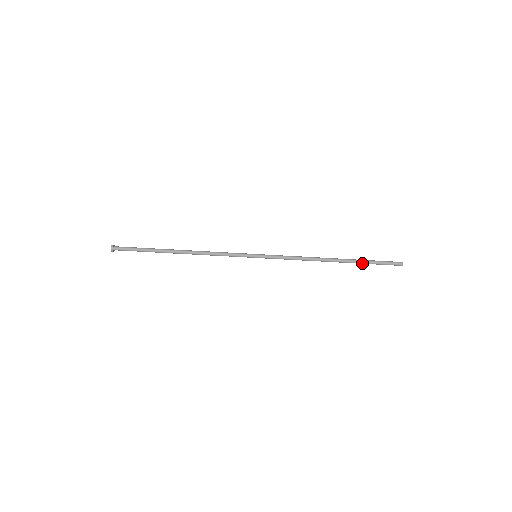
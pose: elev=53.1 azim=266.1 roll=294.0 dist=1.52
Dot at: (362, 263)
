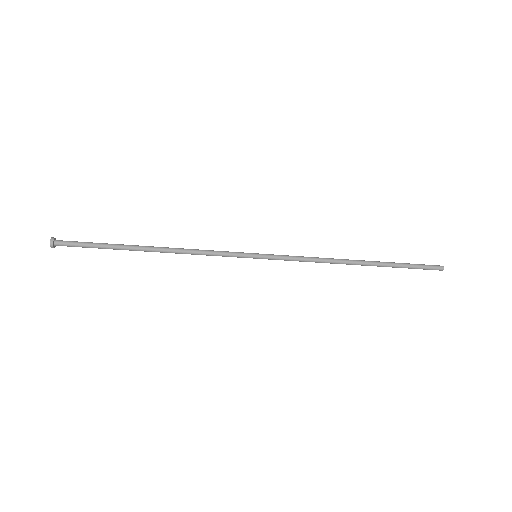
Dot at: (392, 267)
